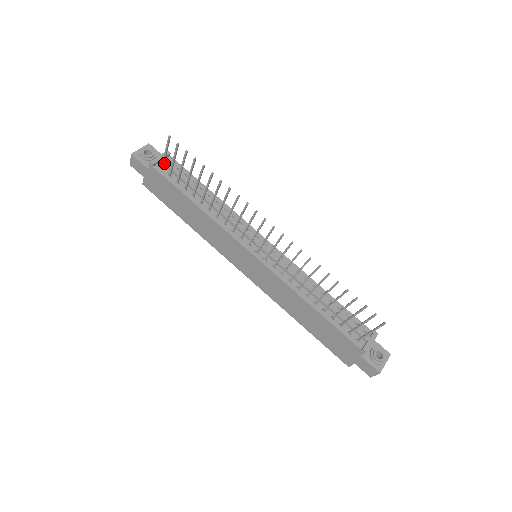
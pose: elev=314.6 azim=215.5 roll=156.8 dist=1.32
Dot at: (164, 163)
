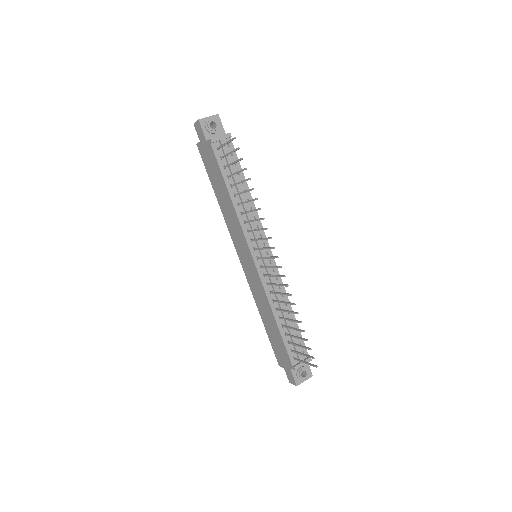
Dot at: occluded
